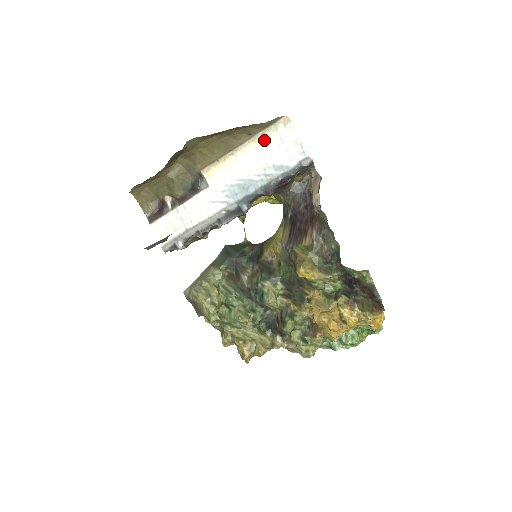
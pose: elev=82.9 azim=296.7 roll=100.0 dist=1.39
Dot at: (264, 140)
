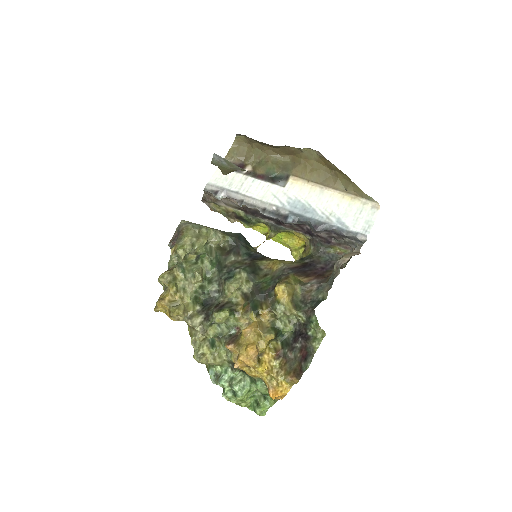
Dot at: (350, 201)
